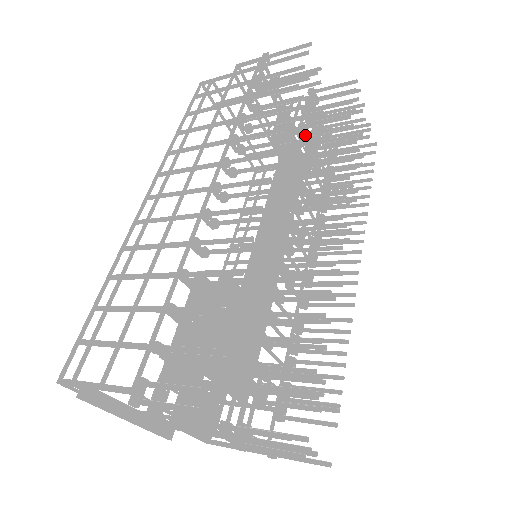
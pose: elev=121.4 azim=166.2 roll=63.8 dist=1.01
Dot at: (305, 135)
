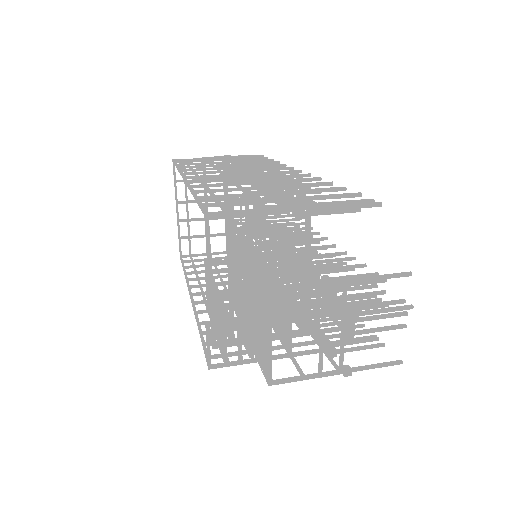
Dot at: (259, 206)
